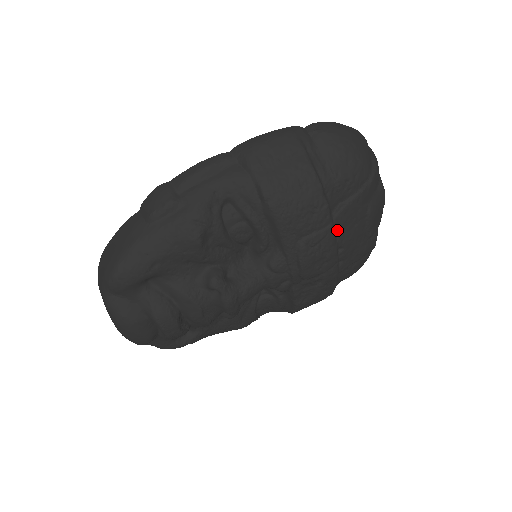
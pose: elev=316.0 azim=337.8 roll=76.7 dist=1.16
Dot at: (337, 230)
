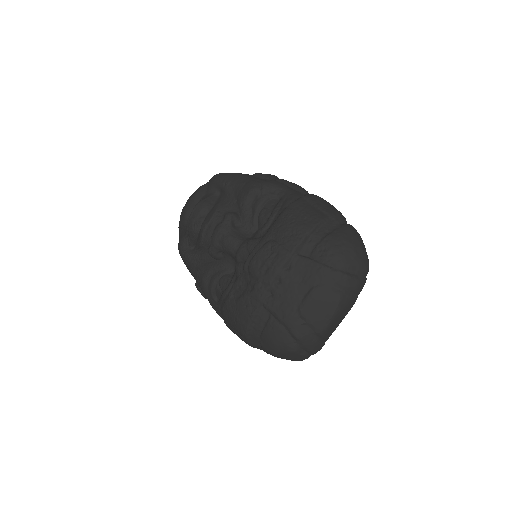
Dot at: (291, 265)
